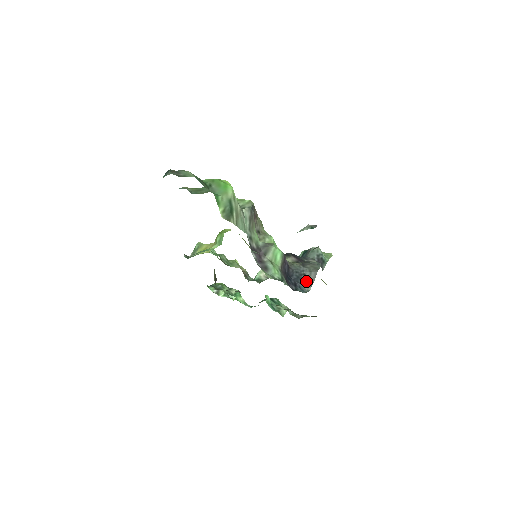
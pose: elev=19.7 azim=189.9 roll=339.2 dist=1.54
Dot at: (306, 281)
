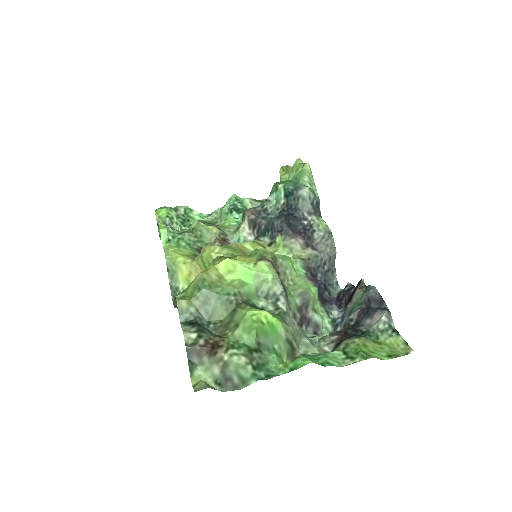
Dot at: (330, 270)
